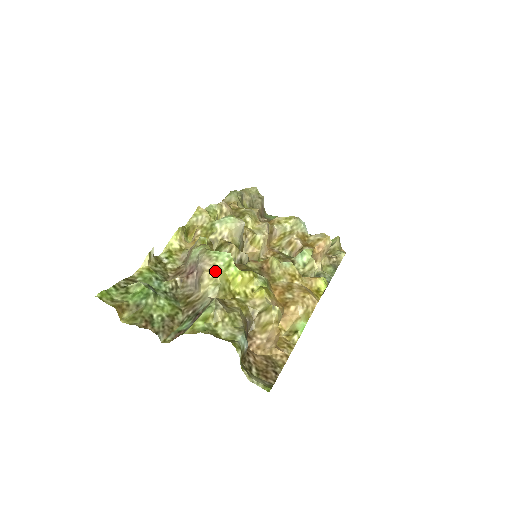
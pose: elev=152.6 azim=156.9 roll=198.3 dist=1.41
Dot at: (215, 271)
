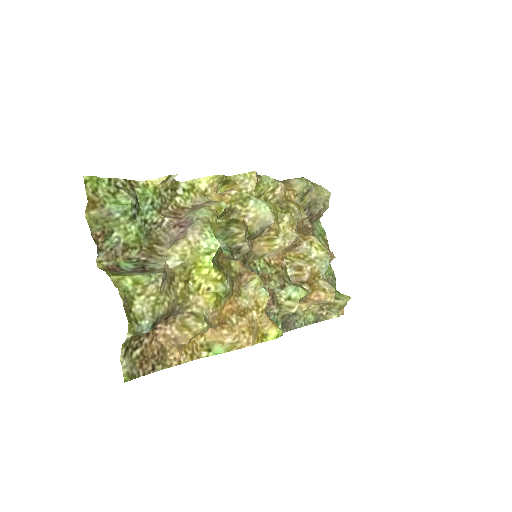
Dot at: (193, 247)
